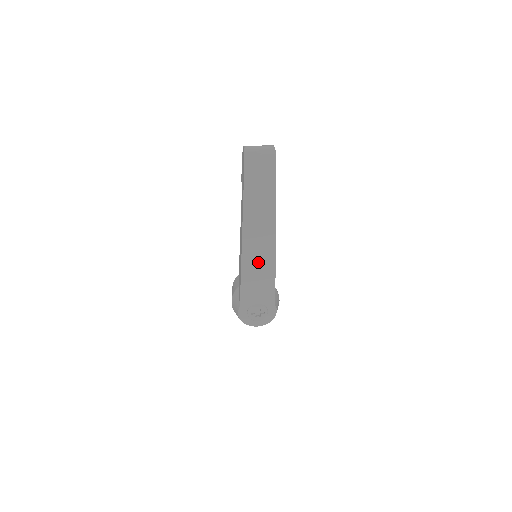
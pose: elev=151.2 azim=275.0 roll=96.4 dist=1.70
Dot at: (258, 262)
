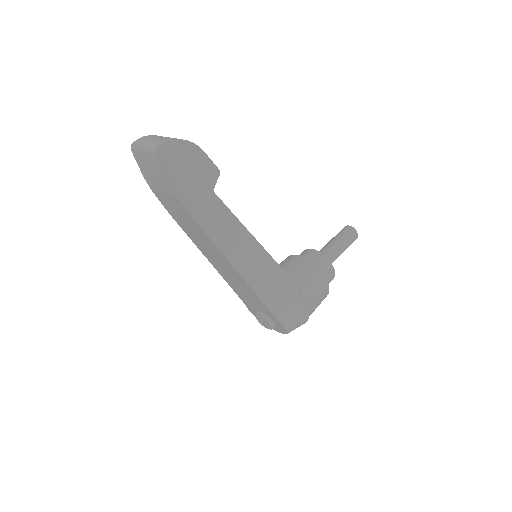
Dot at: (228, 273)
